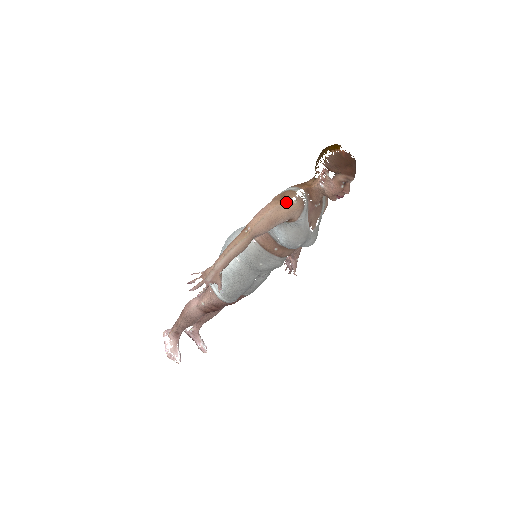
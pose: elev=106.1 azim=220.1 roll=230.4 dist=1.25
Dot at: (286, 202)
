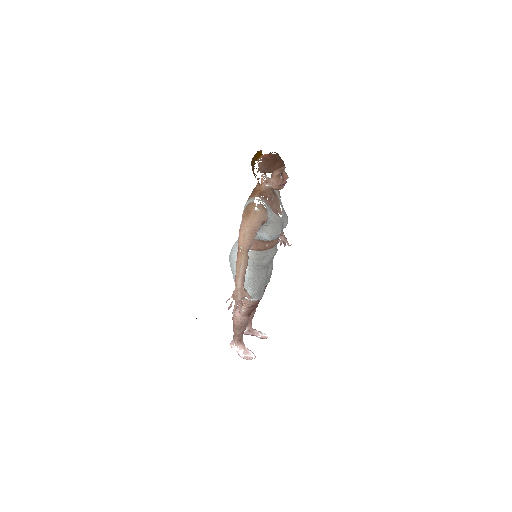
Dot at: (253, 215)
